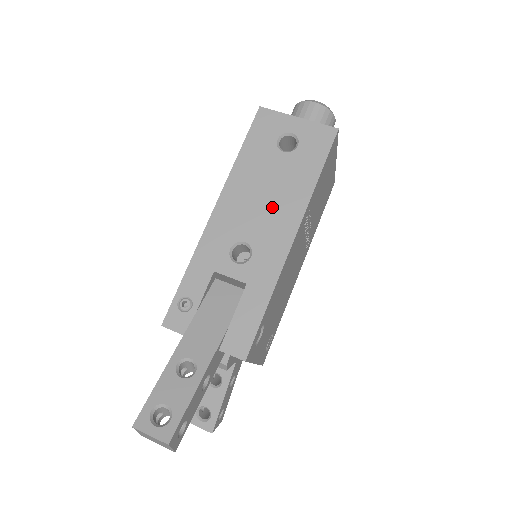
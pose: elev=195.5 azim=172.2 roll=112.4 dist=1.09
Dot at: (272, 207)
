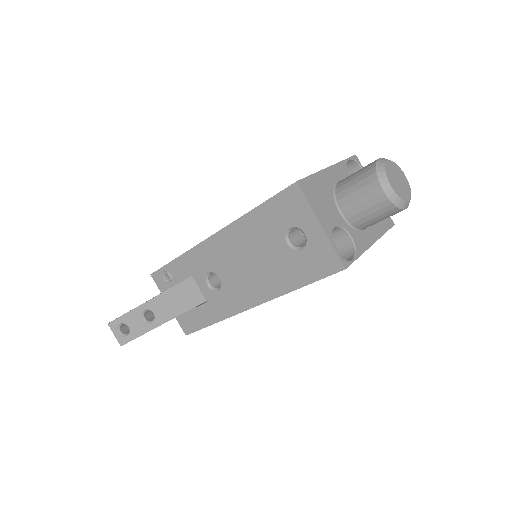
Dot at: (251, 275)
